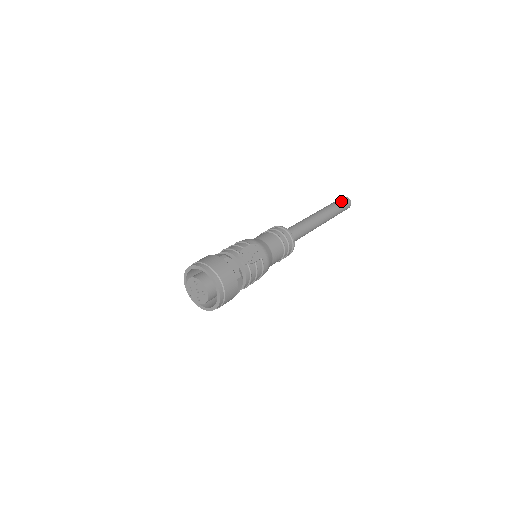
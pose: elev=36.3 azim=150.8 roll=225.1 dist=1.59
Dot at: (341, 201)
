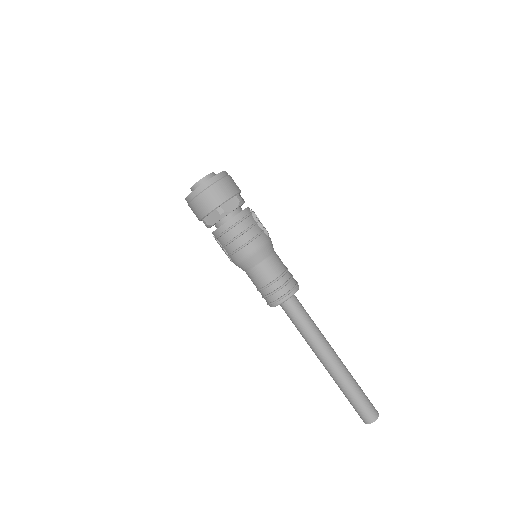
Dot at: (367, 397)
